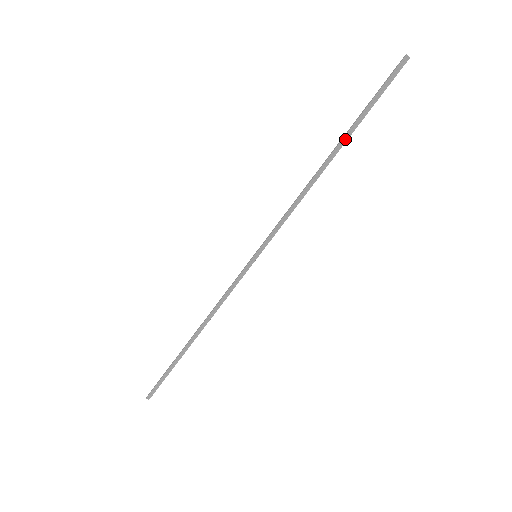
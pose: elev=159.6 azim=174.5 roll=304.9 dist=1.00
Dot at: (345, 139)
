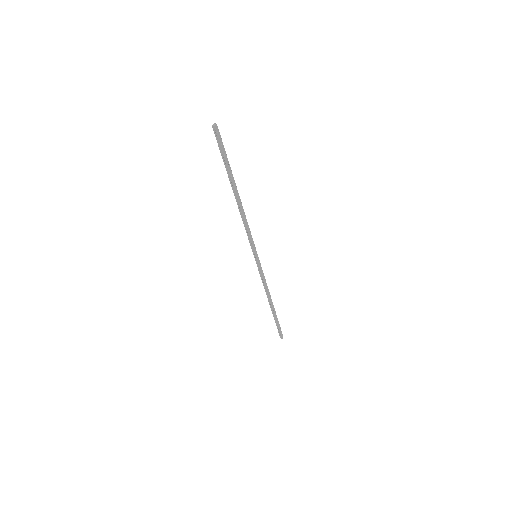
Dot at: (231, 182)
